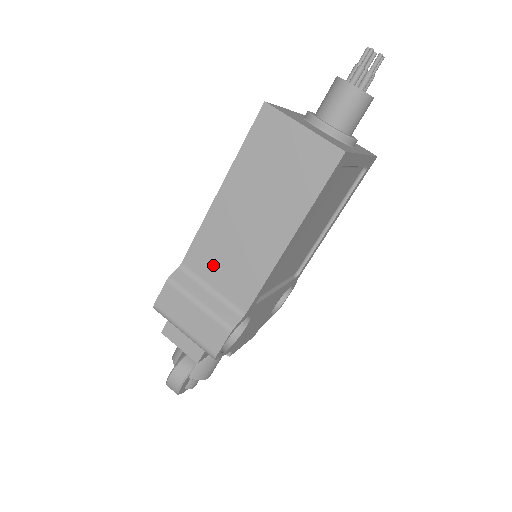
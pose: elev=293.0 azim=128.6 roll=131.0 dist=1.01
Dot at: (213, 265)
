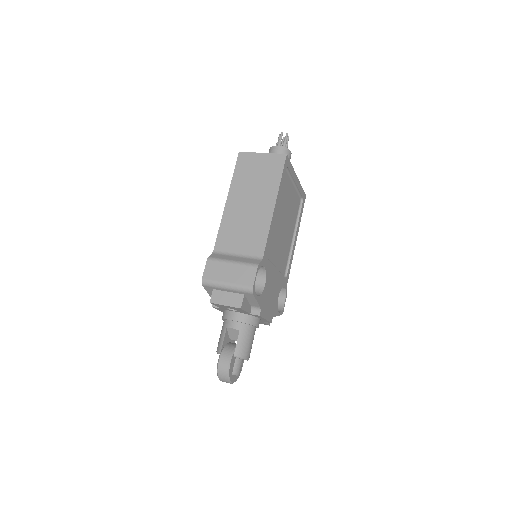
Dot at: (234, 241)
